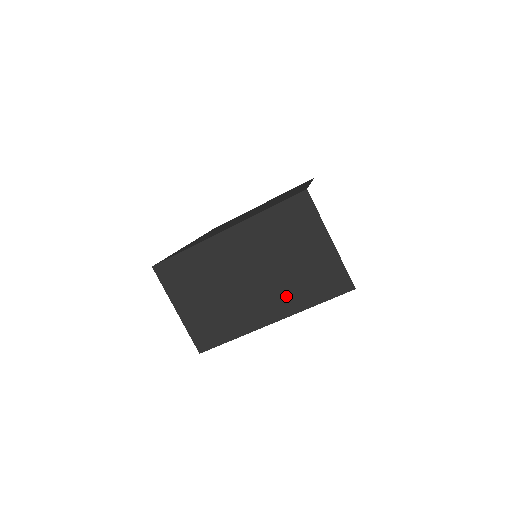
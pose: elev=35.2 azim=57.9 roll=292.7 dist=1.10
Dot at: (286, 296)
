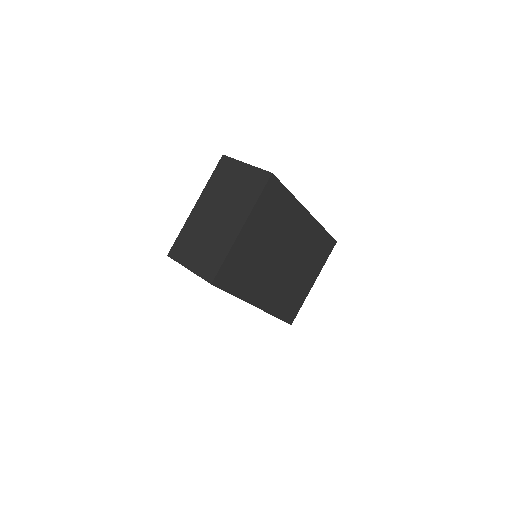
Dot at: (240, 208)
